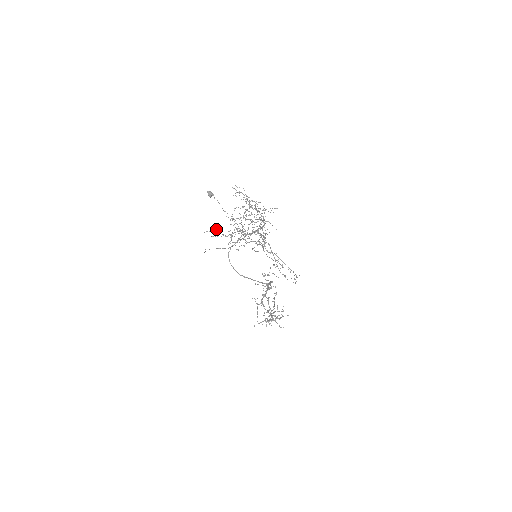
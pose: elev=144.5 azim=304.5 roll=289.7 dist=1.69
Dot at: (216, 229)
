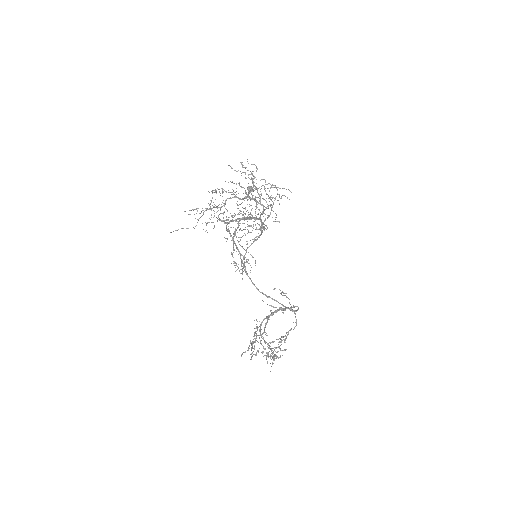
Dot at: occluded
